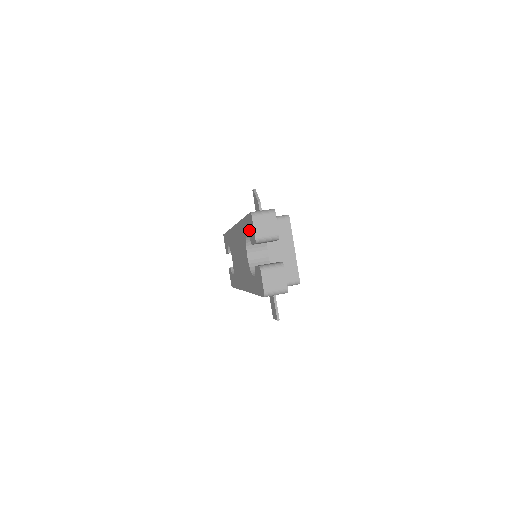
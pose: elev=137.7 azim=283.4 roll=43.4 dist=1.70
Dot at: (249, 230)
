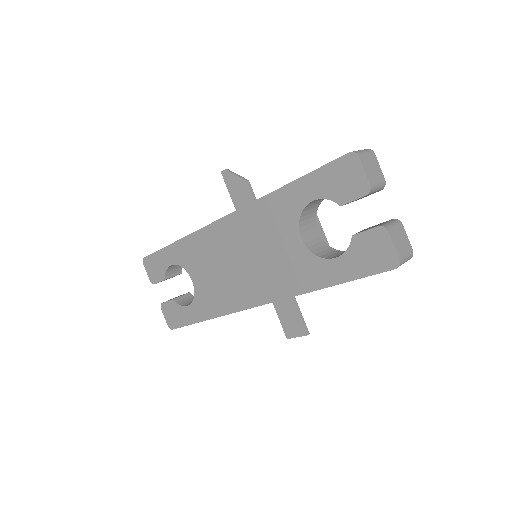
Dot at: (333, 186)
